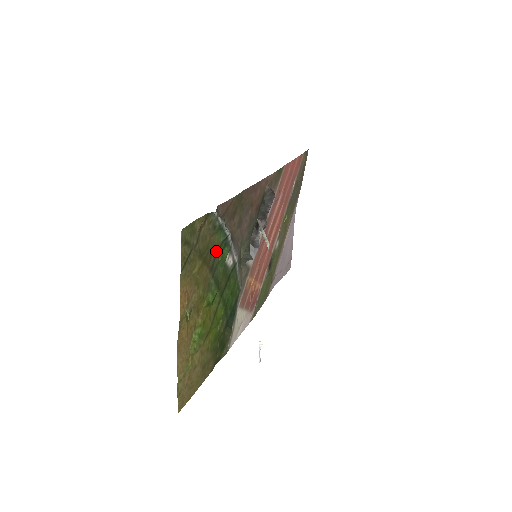
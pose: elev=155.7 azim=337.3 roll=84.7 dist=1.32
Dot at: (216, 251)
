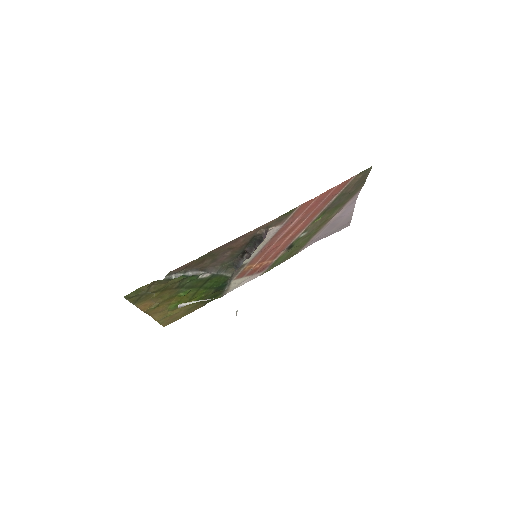
Dot at: (181, 280)
